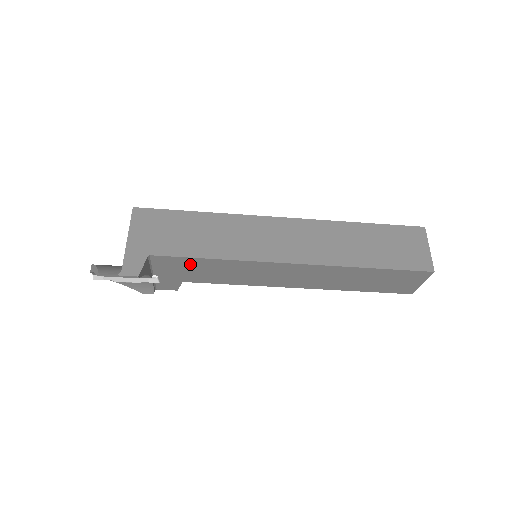
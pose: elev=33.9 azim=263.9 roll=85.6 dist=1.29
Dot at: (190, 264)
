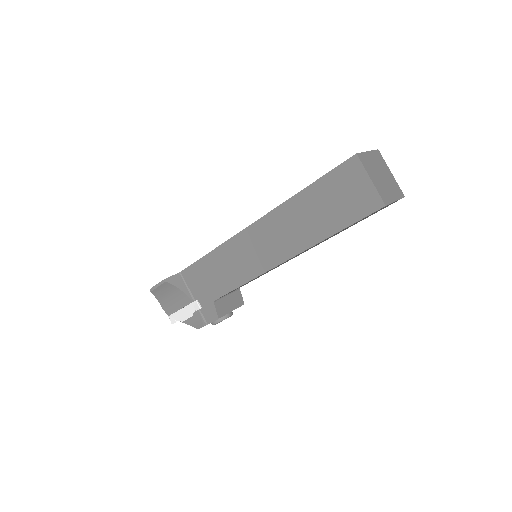
Dot at: (203, 270)
